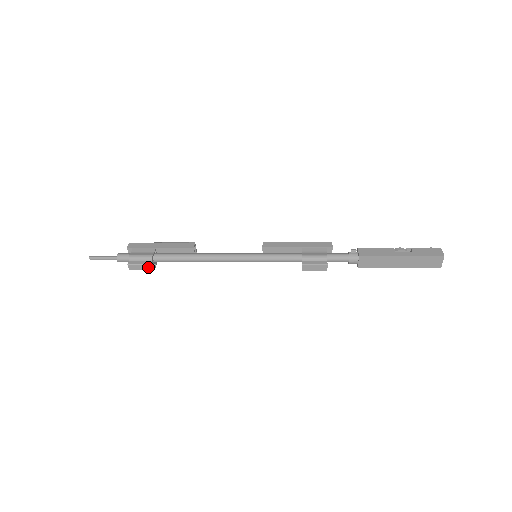
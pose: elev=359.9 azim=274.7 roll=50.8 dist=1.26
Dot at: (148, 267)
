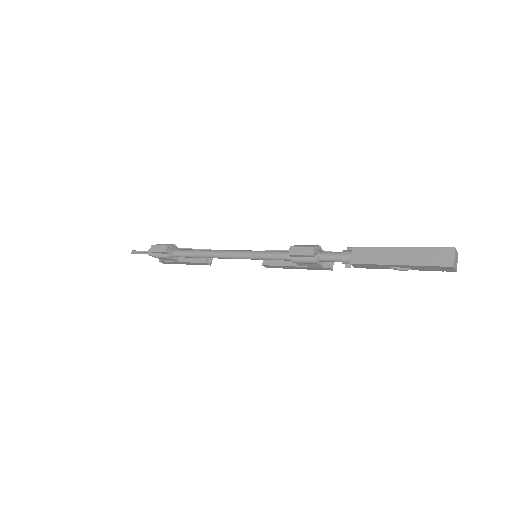
Dot at: (164, 248)
